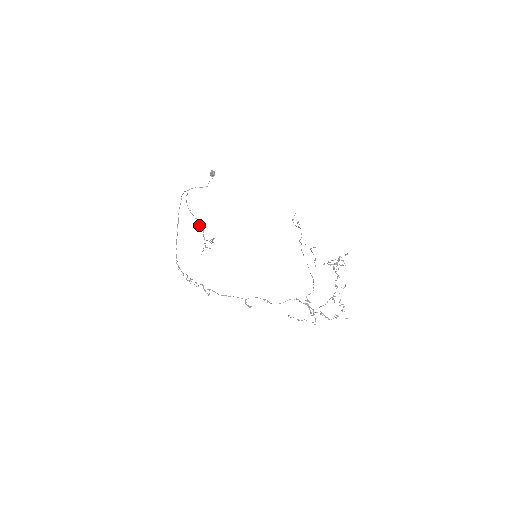
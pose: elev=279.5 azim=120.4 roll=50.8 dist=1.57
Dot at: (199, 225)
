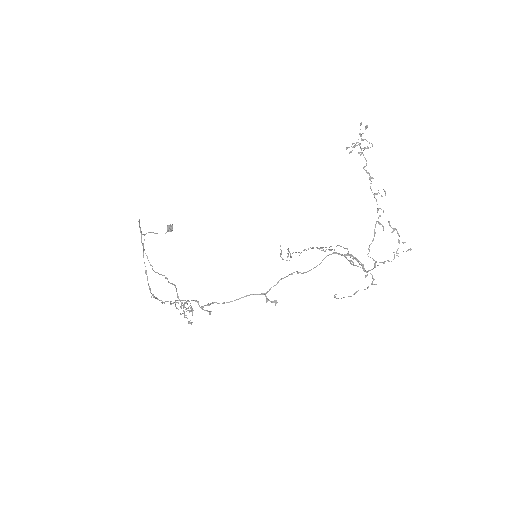
Dot at: occluded
